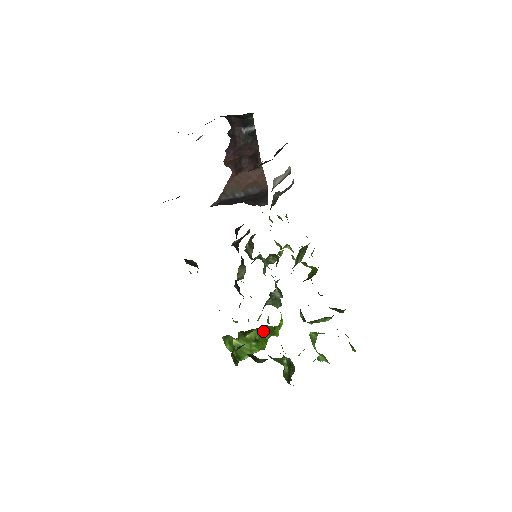
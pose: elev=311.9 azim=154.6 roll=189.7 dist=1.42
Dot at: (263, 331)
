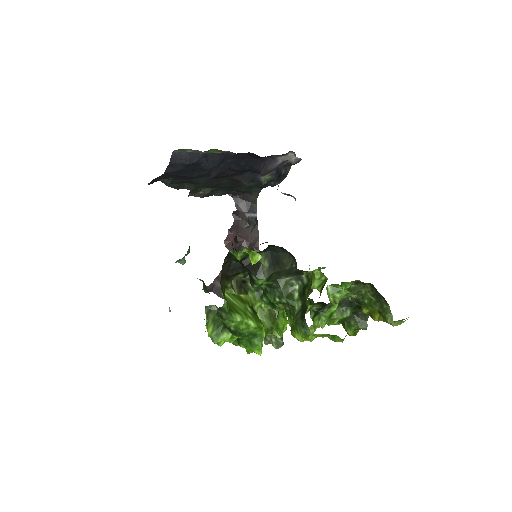
Dot at: (262, 315)
